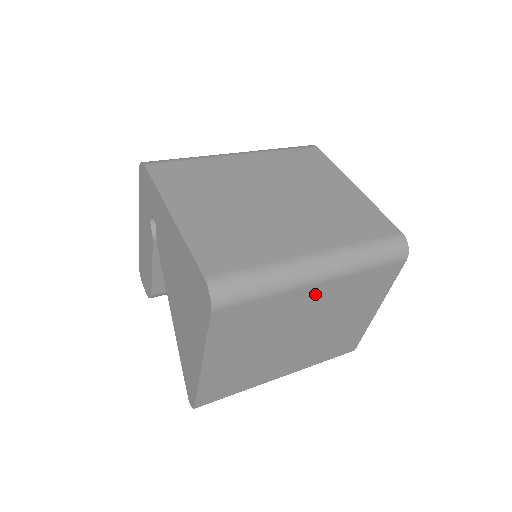
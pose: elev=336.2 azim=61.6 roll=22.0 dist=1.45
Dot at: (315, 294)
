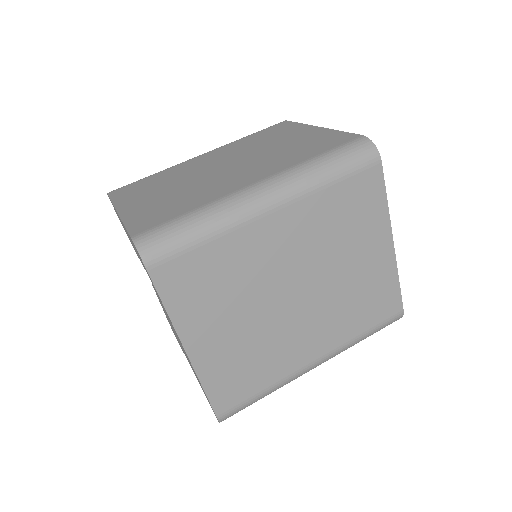
Dot at: occluded
